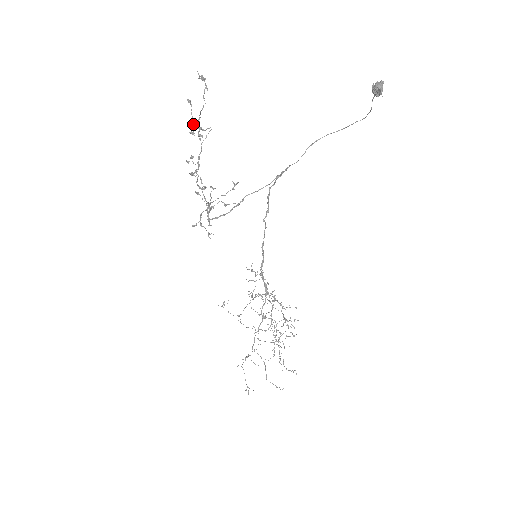
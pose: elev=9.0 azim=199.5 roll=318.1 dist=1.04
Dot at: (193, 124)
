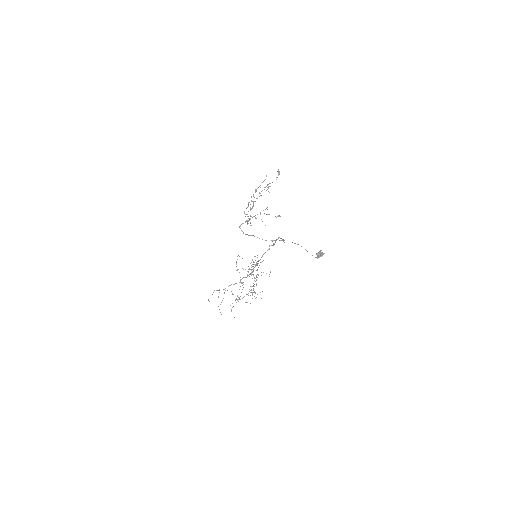
Dot at: (260, 187)
